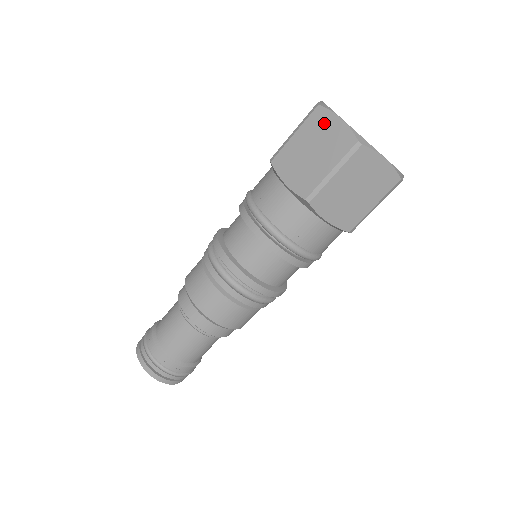
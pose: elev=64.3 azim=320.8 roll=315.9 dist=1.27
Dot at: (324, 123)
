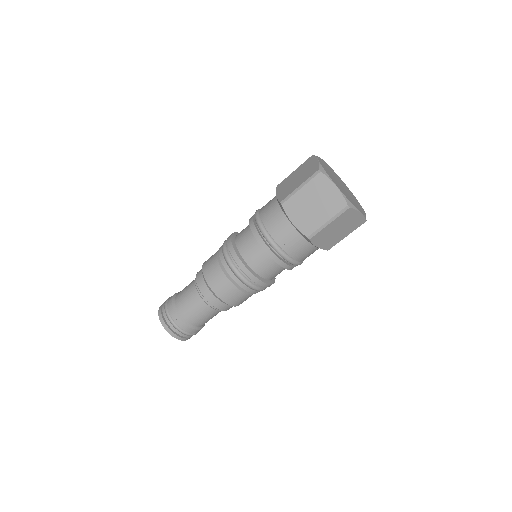
Dot at: (324, 186)
